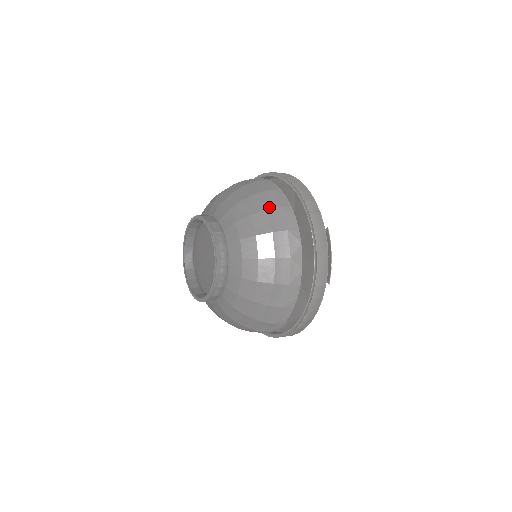
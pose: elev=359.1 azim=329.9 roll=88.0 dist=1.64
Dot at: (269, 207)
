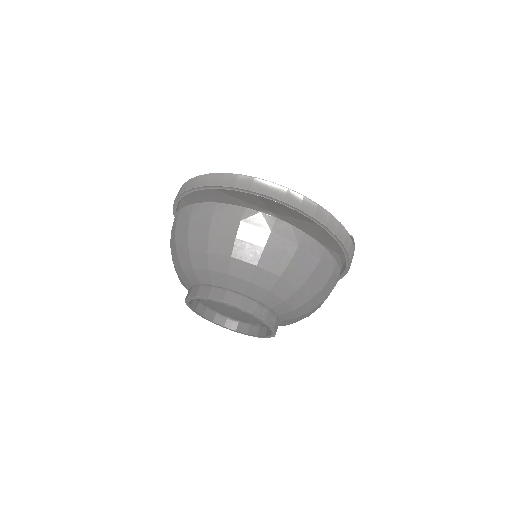
Dot at: (312, 270)
